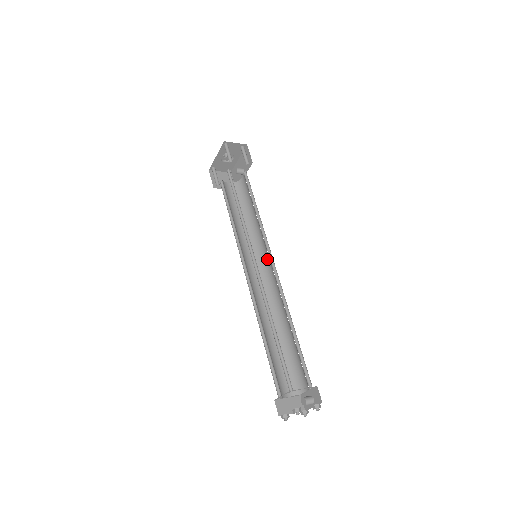
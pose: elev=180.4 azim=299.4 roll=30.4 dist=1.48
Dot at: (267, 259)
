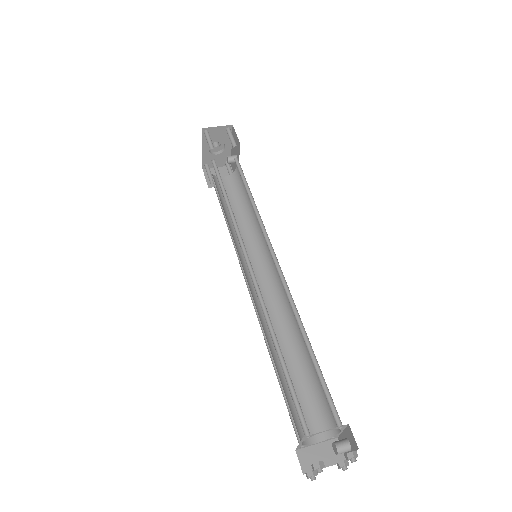
Dot at: occluded
